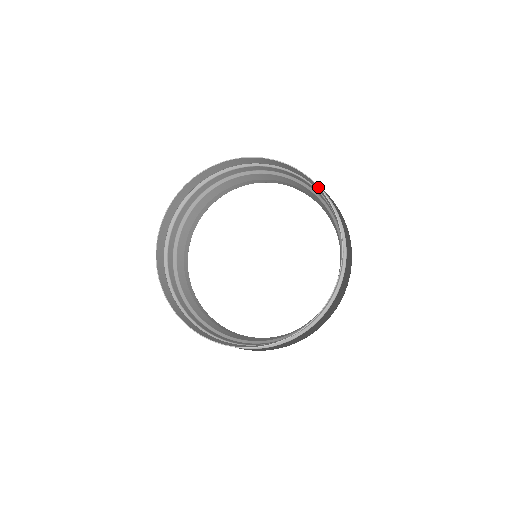
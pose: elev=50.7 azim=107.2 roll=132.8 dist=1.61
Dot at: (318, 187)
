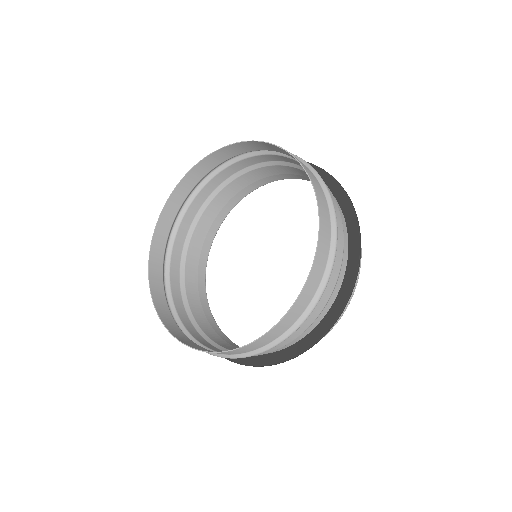
Dot at: (227, 147)
